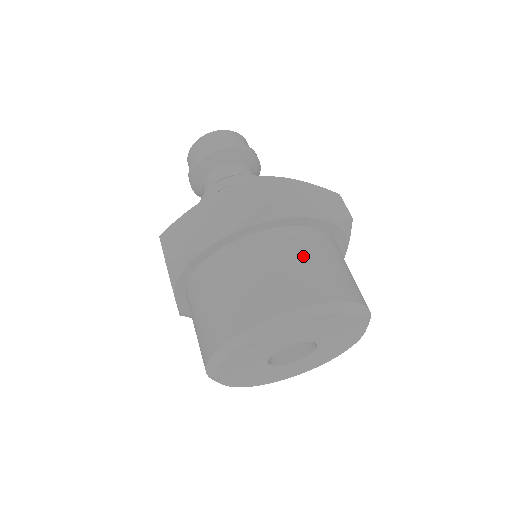
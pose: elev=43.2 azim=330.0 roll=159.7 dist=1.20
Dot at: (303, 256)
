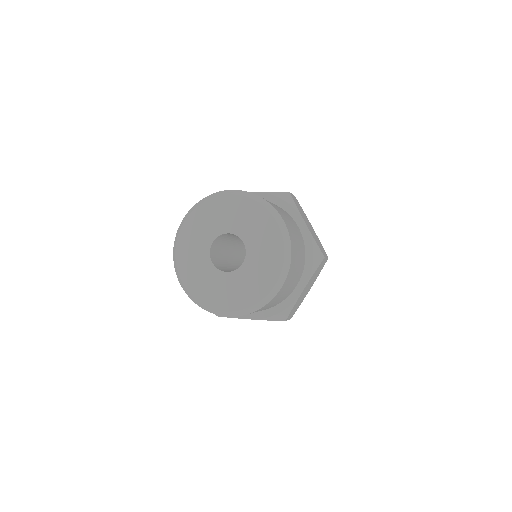
Dot at: occluded
